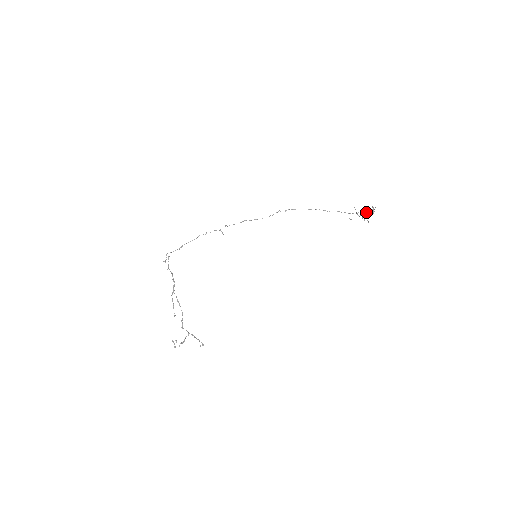
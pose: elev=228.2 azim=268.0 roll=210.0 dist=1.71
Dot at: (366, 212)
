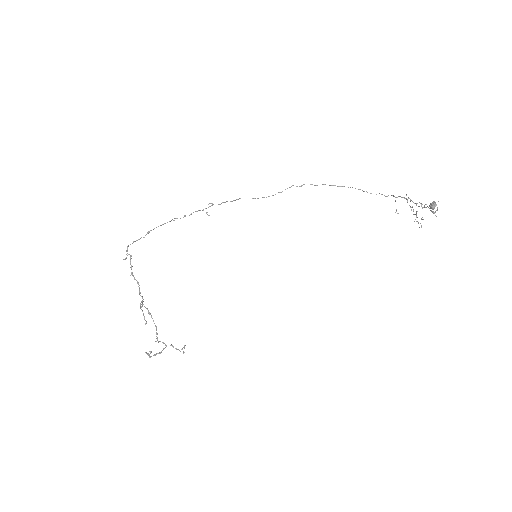
Dot at: (422, 204)
